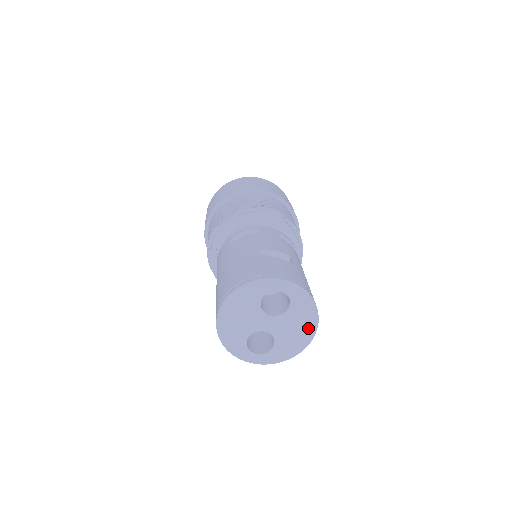
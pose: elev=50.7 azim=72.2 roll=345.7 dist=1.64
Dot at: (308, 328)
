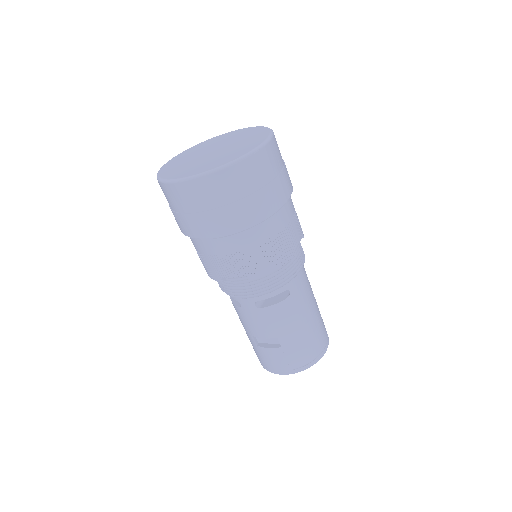
Dot at: occluded
